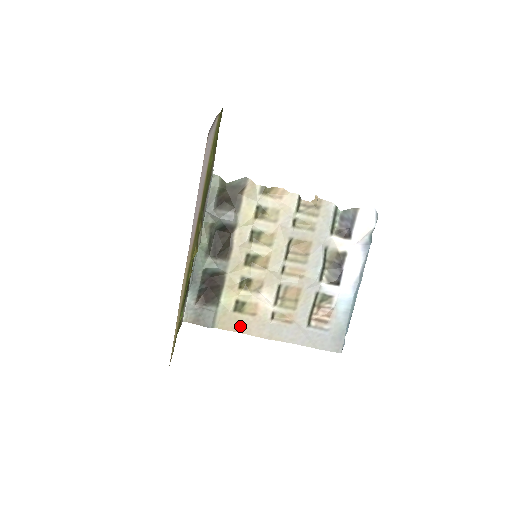
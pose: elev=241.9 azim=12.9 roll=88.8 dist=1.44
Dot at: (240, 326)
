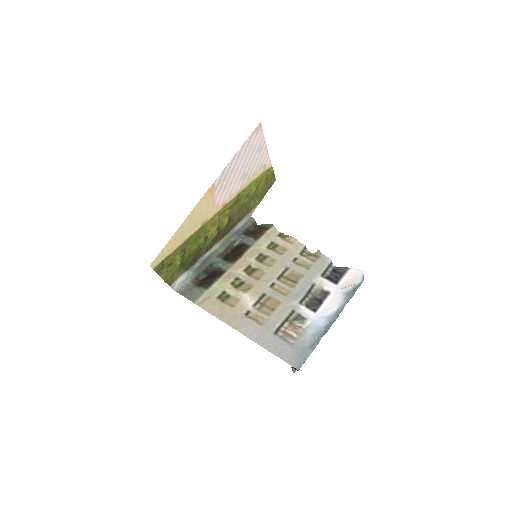
Dot at: (216, 310)
